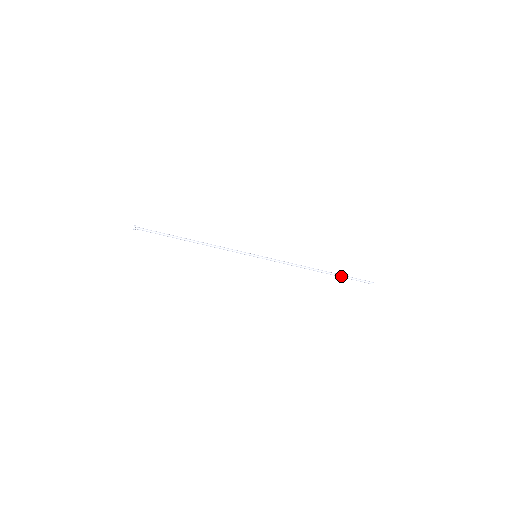
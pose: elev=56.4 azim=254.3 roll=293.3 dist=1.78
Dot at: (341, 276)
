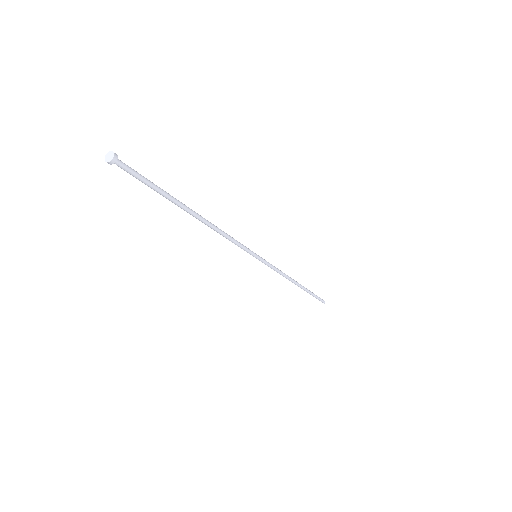
Dot at: (310, 292)
